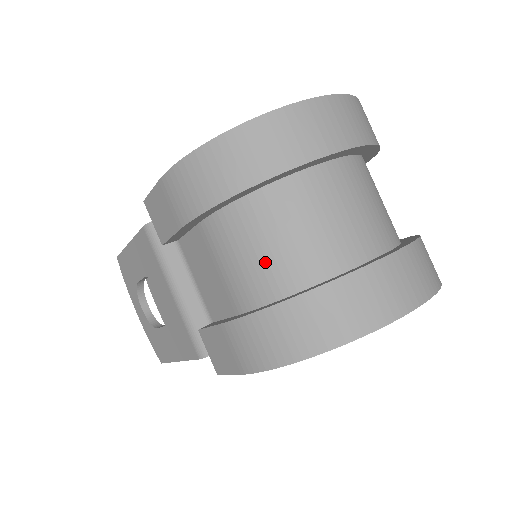
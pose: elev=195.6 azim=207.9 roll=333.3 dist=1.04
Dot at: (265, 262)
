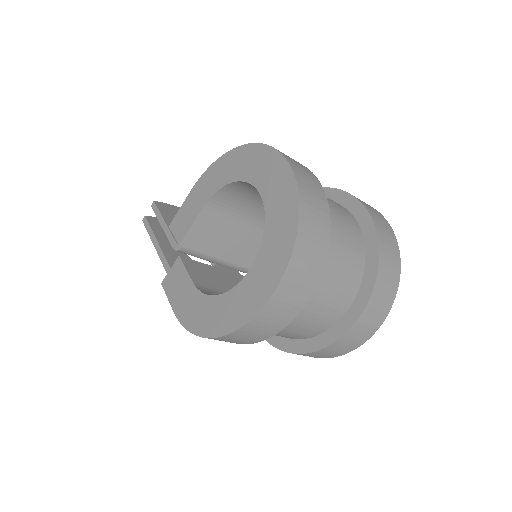
Dot at: occluded
